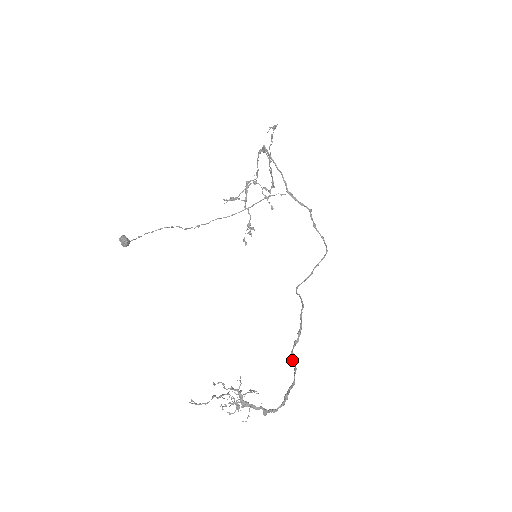
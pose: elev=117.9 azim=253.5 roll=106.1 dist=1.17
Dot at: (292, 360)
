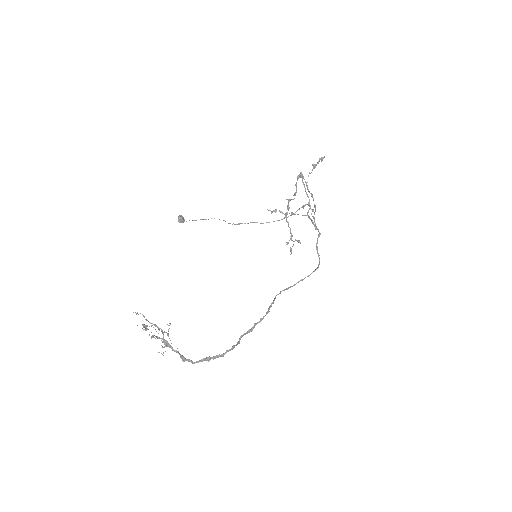
Dot at: (239, 341)
